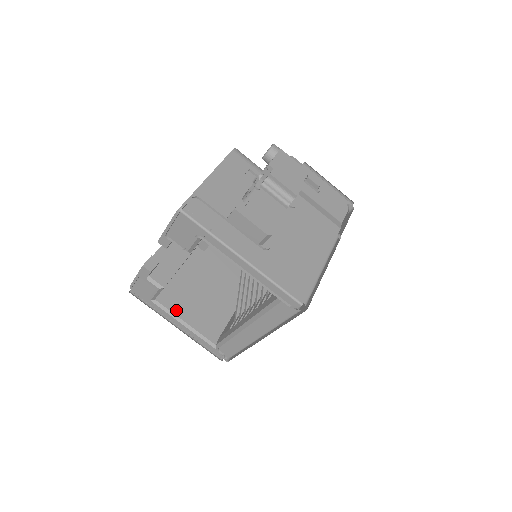
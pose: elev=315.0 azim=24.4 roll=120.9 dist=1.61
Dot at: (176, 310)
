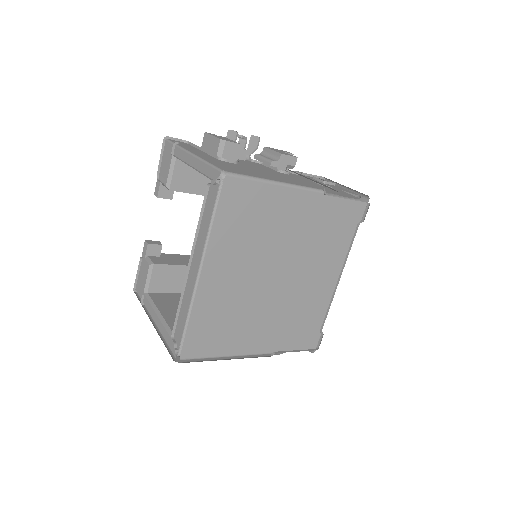
Dot at: (160, 304)
